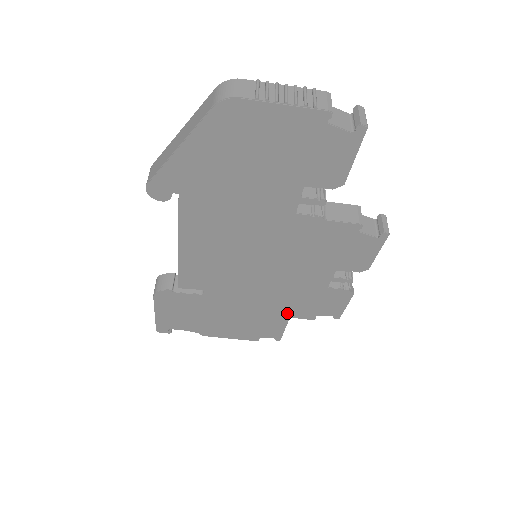
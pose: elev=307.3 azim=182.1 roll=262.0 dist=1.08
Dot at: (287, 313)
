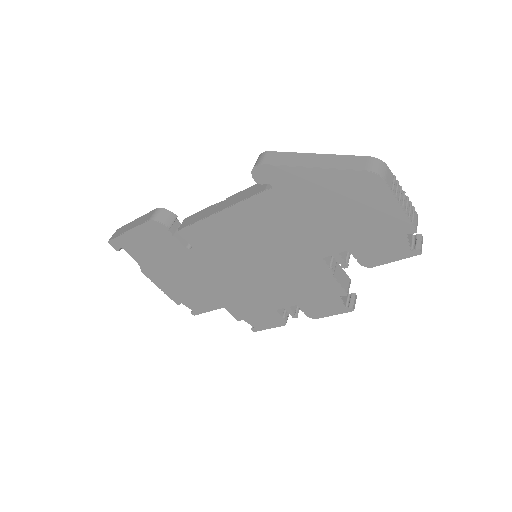
Dot at: (227, 304)
